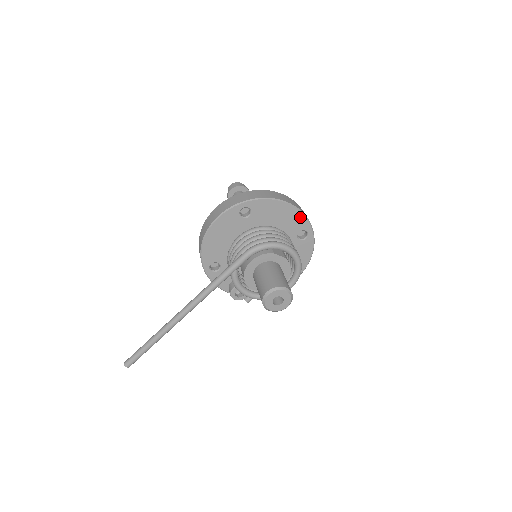
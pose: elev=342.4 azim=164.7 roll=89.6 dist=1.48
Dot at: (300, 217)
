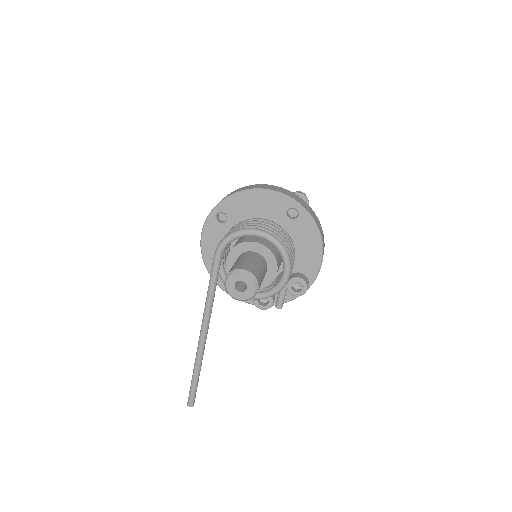
Dot at: (276, 197)
